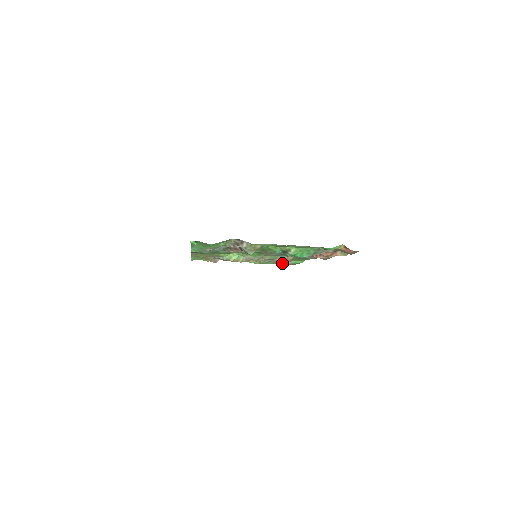
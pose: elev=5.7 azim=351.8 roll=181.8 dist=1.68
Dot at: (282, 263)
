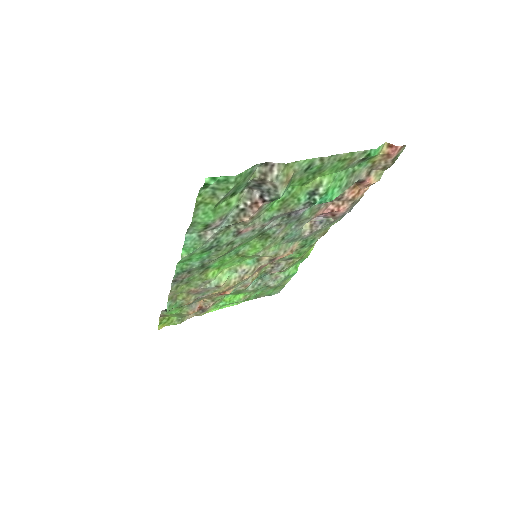
Dot at: (273, 283)
